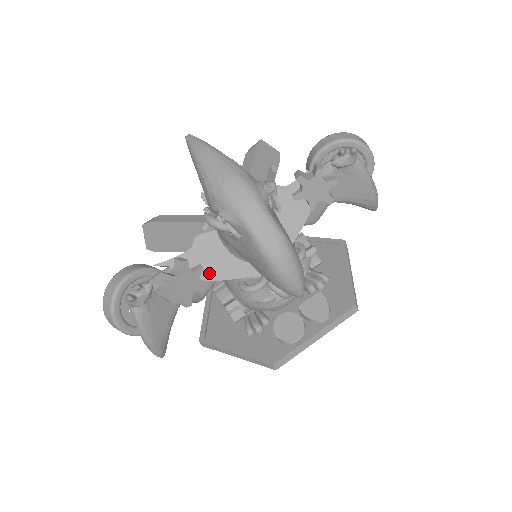
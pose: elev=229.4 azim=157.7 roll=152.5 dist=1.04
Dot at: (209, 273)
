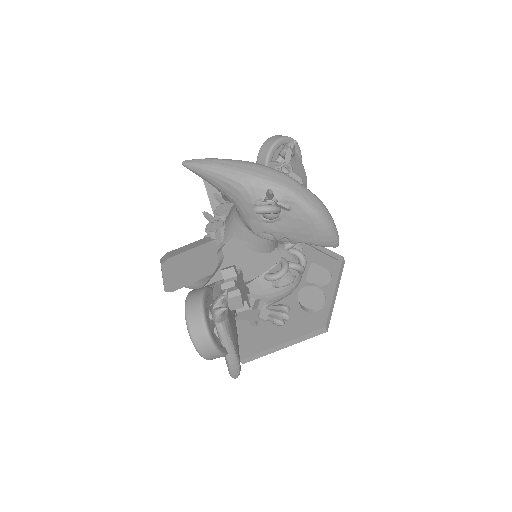
Dot at: (248, 274)
